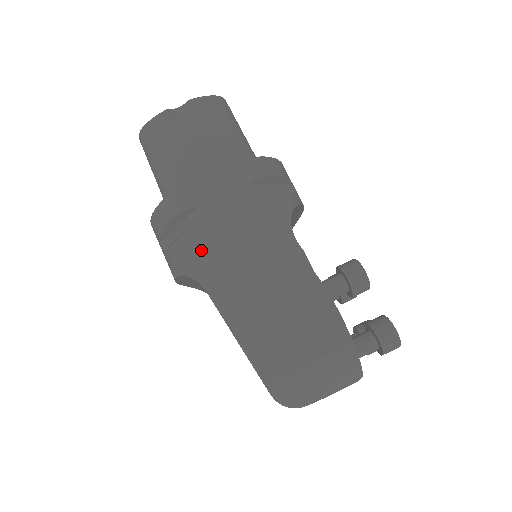
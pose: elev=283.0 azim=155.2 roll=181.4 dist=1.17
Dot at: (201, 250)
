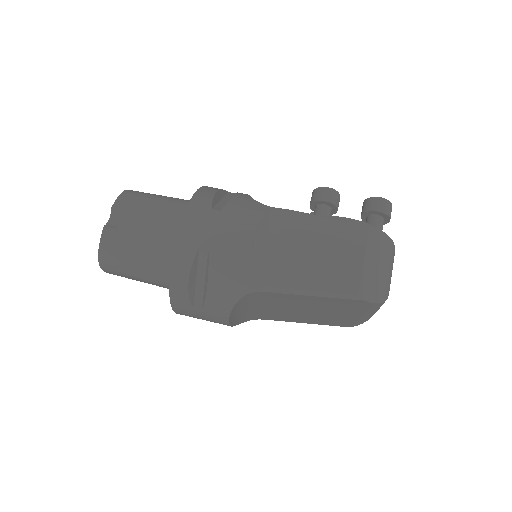
Dot at: (231, 271)
